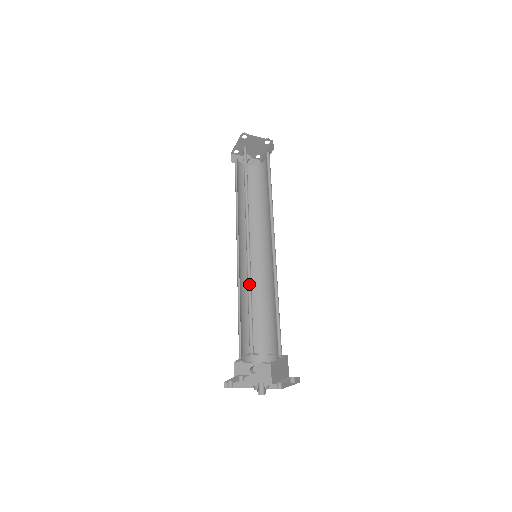
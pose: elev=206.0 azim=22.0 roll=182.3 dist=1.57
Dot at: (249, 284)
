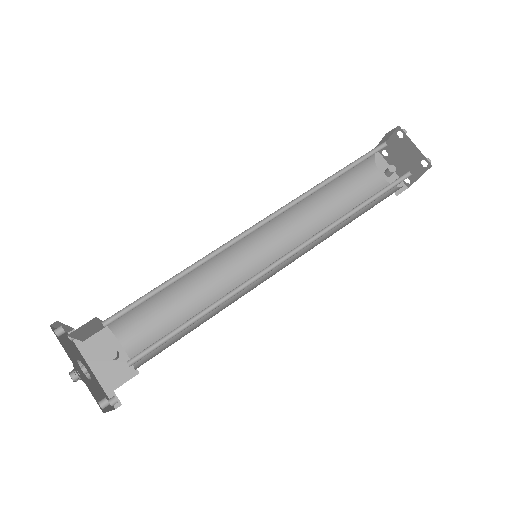
Dot at: (199, 264)
